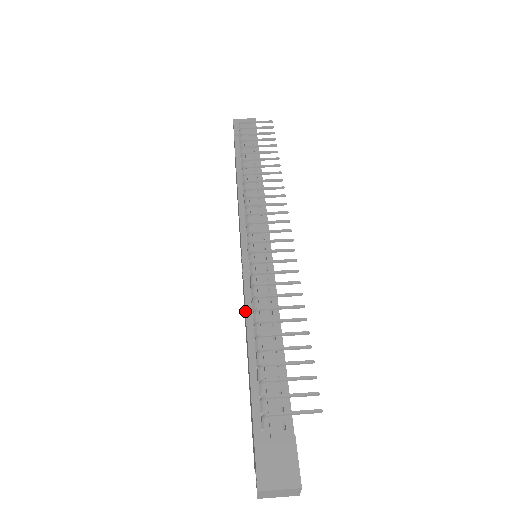
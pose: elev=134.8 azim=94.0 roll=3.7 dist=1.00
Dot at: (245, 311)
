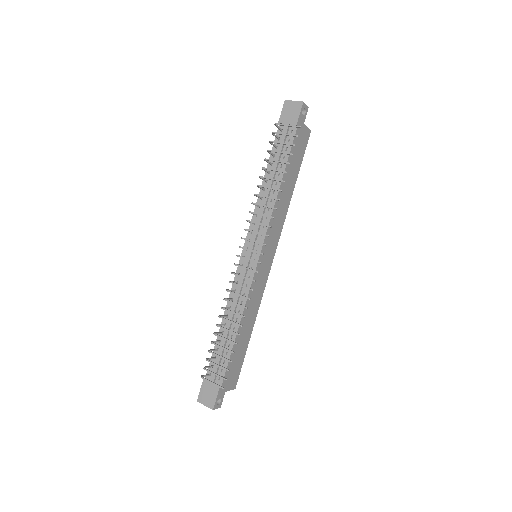
Dot at: (228, 303)
